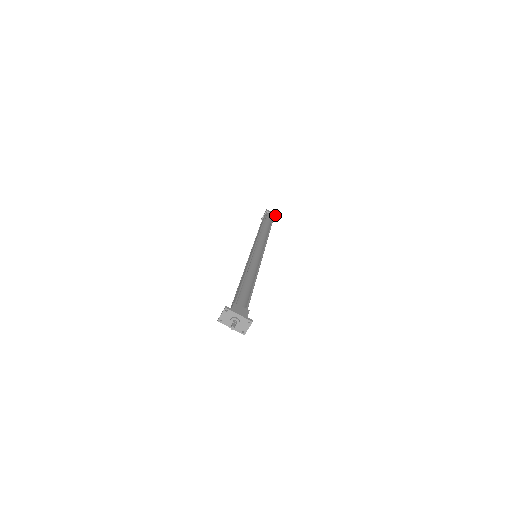
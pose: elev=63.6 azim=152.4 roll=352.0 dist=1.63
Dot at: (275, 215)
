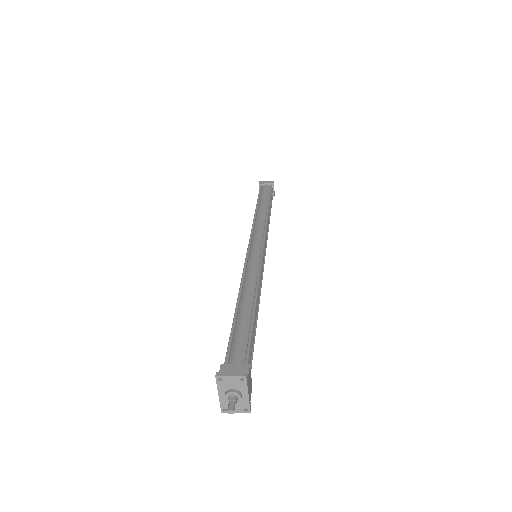
Dot at: occluded
